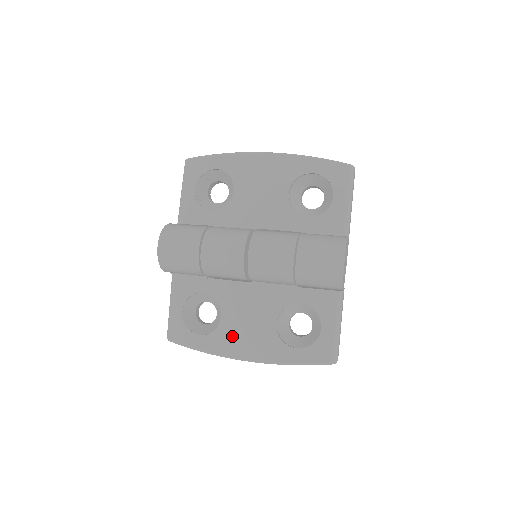
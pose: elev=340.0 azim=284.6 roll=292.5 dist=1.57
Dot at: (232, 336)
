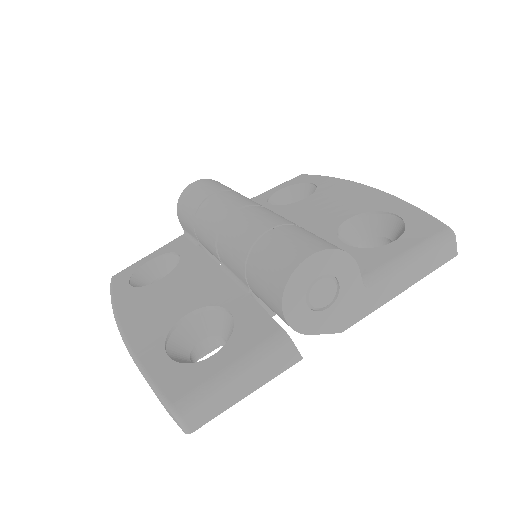
Dot at: (144, 299)
